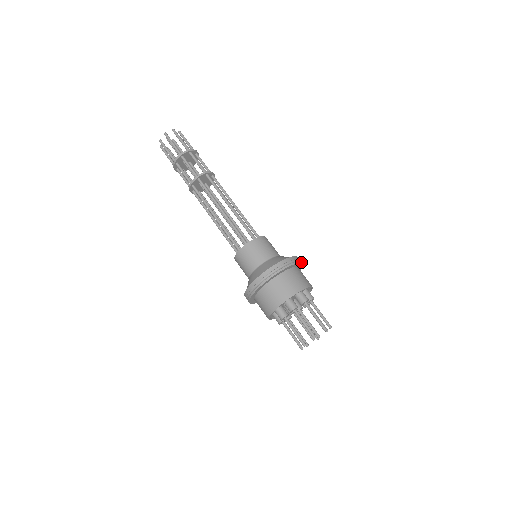
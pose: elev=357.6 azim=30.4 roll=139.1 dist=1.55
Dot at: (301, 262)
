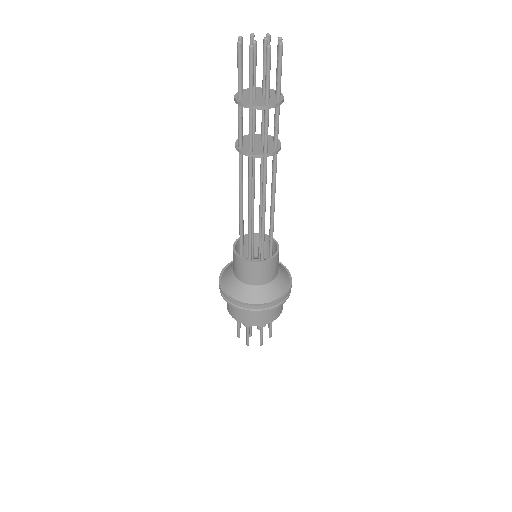
Dot at: occluded
